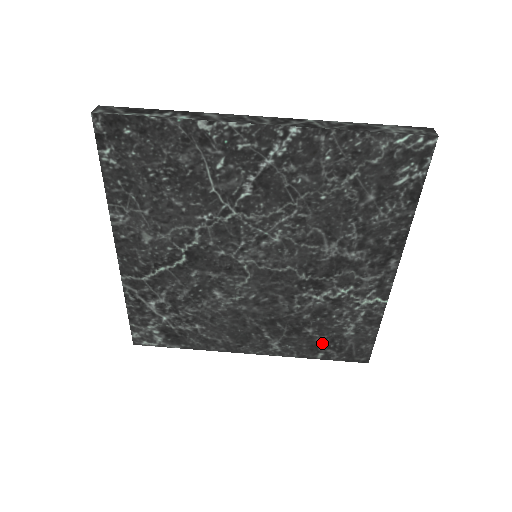
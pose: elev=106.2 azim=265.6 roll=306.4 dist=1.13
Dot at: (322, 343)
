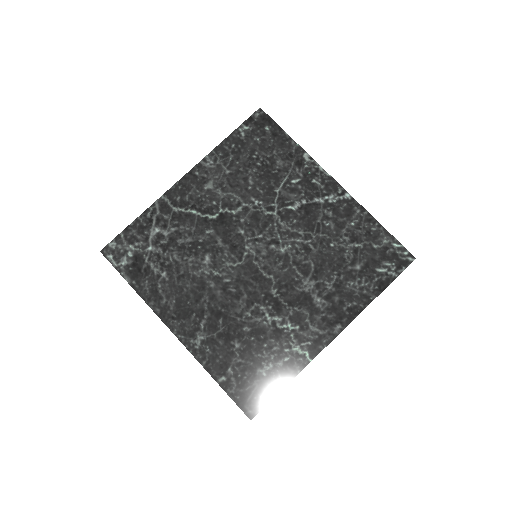
Dot at: (235, 366)
